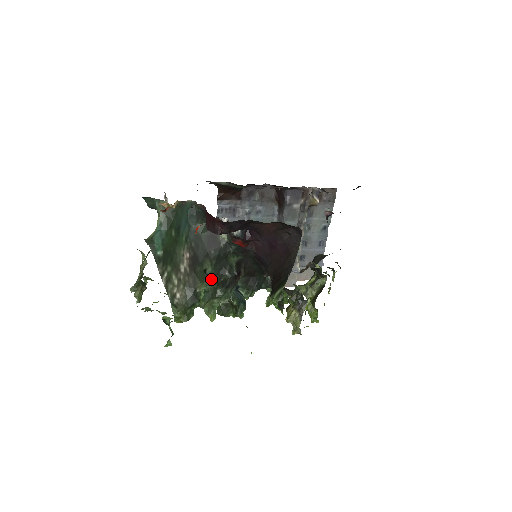
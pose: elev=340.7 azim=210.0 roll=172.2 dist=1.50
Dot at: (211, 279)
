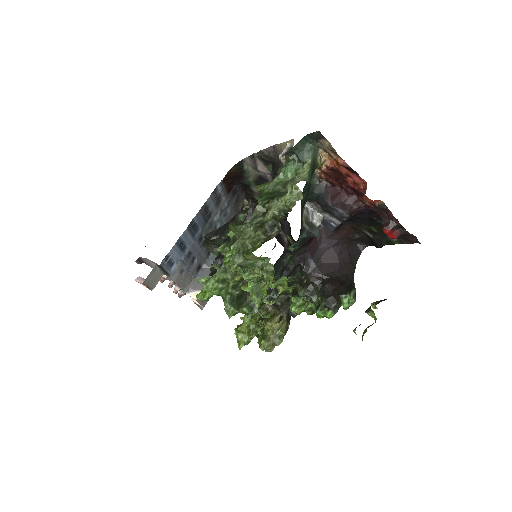
Dot at: (290, 258)
